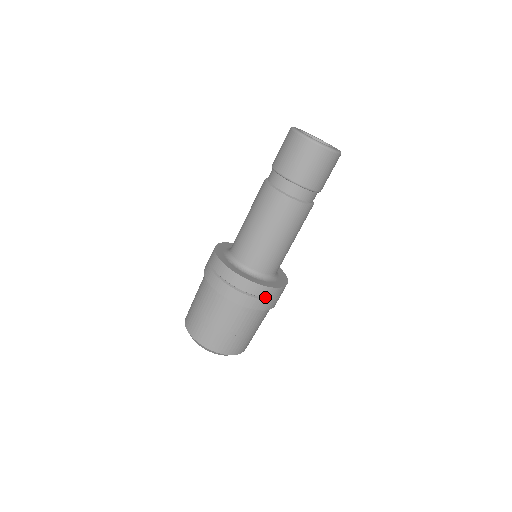
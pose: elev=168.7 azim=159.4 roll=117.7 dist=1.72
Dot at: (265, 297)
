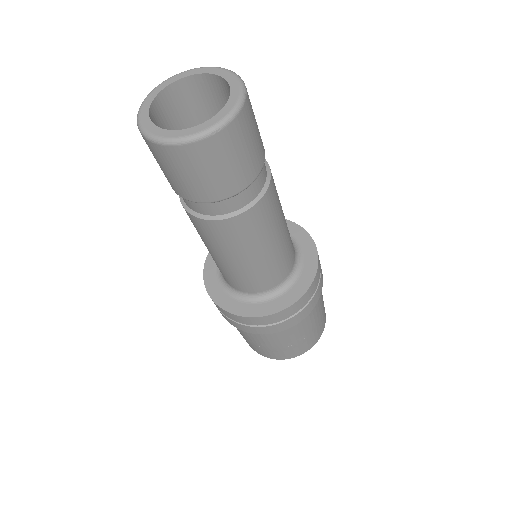
Dot at: (297, 311)
